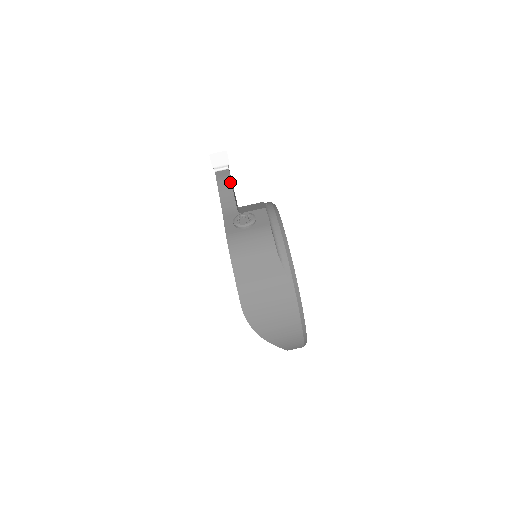
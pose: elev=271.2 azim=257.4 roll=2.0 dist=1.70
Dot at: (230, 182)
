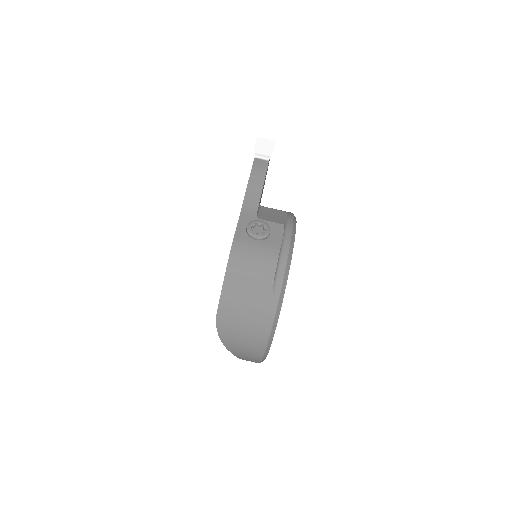
Dot at: (264, 178)
